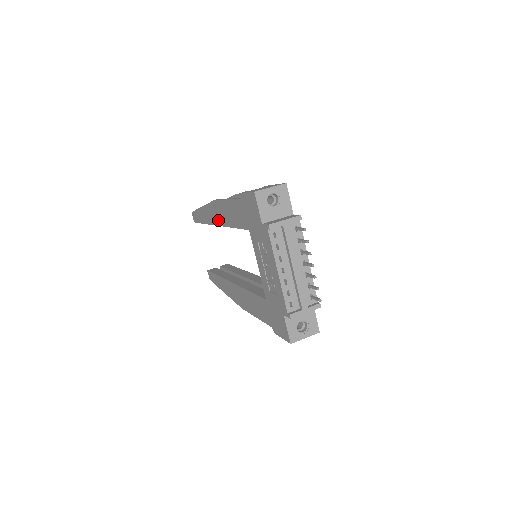
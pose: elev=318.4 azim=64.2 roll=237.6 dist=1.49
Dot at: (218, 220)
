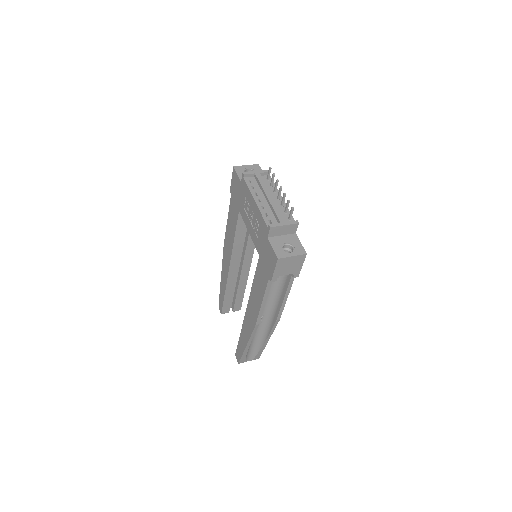
Dot at: (228, 259)
